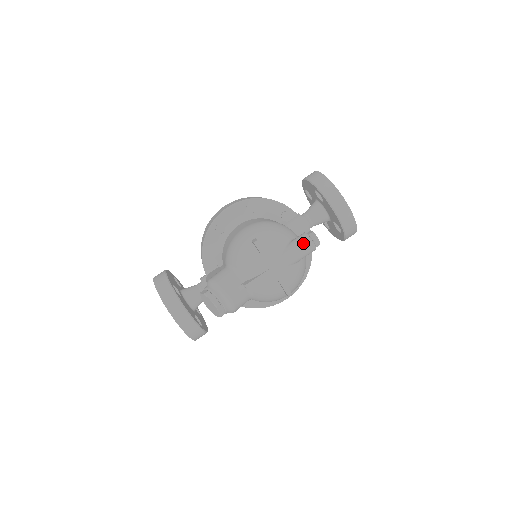
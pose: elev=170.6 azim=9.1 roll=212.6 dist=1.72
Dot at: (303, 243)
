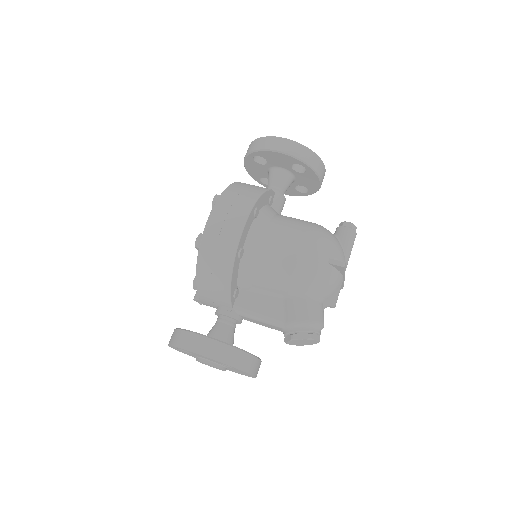
Dot at: (354, 239)
